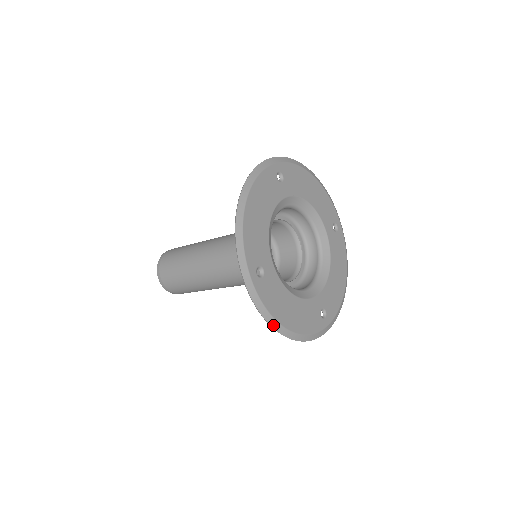
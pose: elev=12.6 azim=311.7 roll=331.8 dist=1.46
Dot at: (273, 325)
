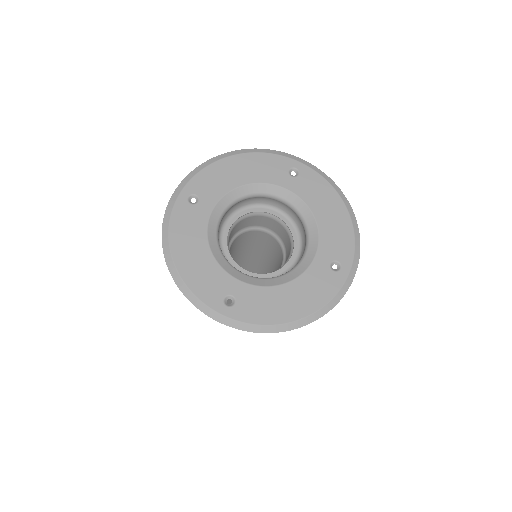
Dot at: (164, 242)
